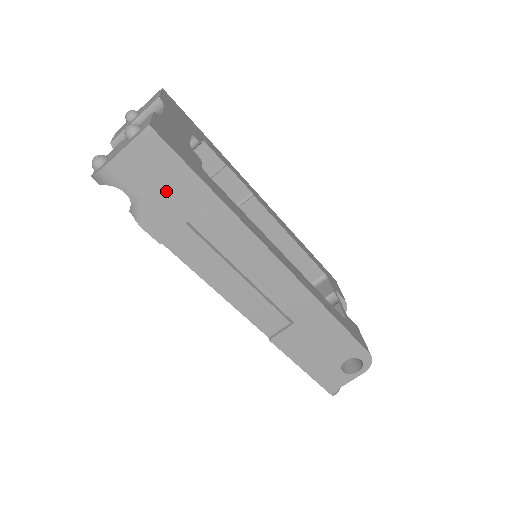
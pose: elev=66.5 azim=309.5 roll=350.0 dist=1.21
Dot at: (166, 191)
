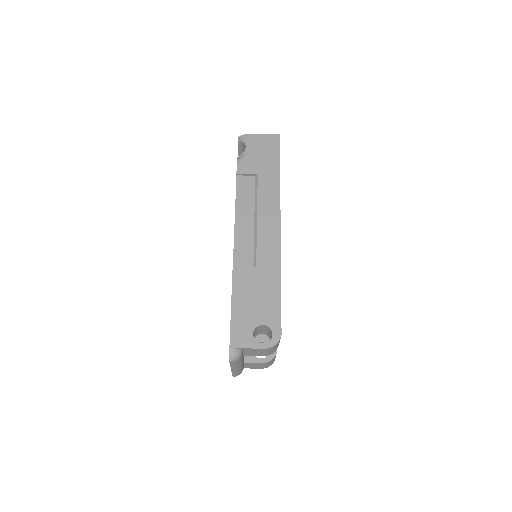
Dot at: (262, 157)
